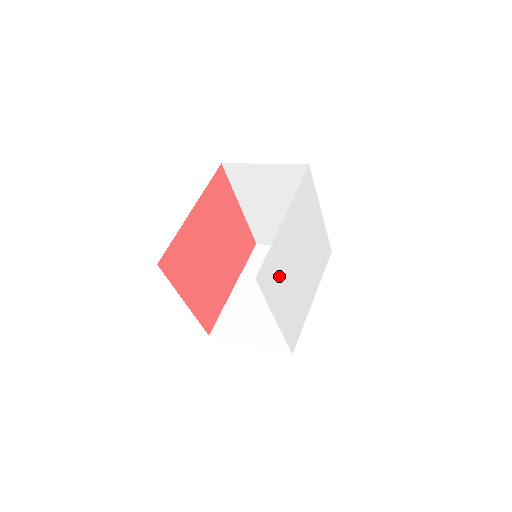
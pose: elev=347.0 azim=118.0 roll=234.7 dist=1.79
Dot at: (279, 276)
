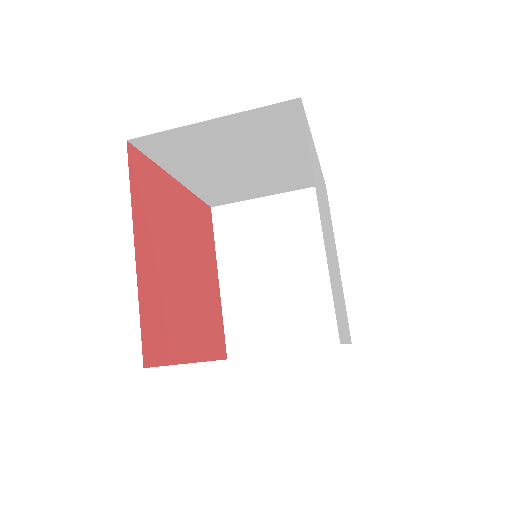
Dot at: (317, 180)
